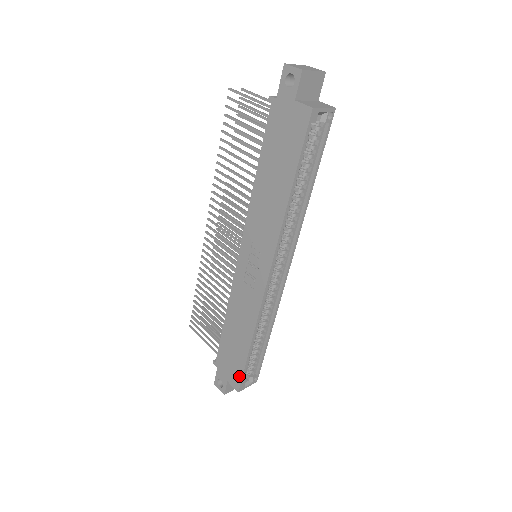
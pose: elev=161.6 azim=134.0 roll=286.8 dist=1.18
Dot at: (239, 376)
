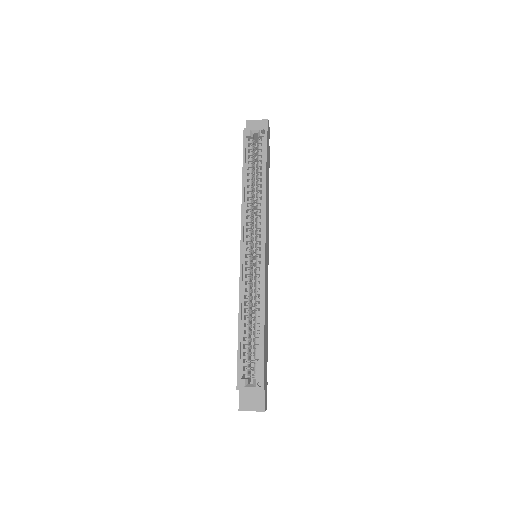
Dot at: (237, 369)
